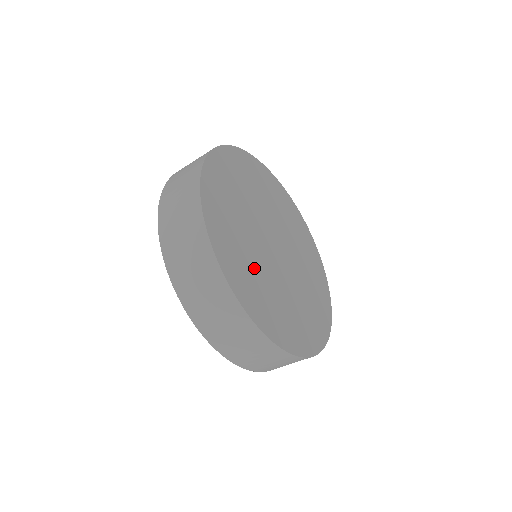
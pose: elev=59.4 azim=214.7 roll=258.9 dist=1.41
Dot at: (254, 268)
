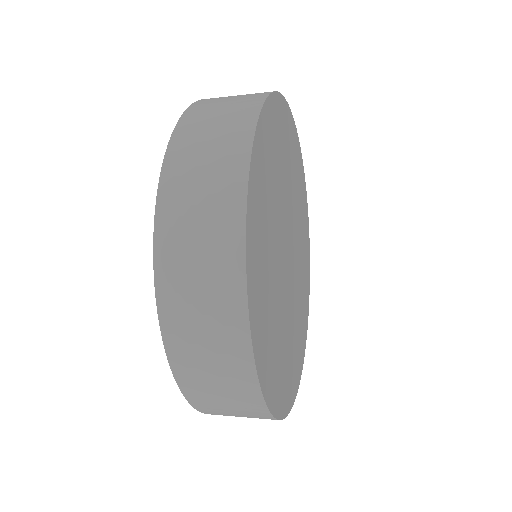
Dot at: (274, 312)
